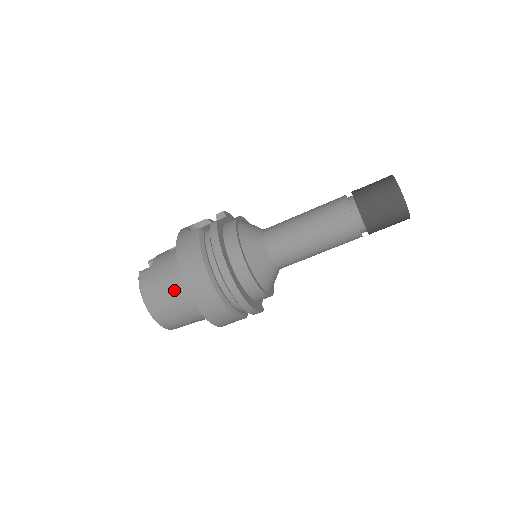
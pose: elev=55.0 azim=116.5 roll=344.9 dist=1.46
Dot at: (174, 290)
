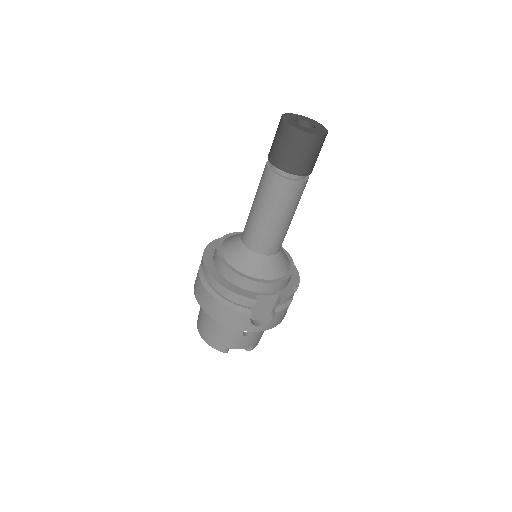
Dot at: occluded
